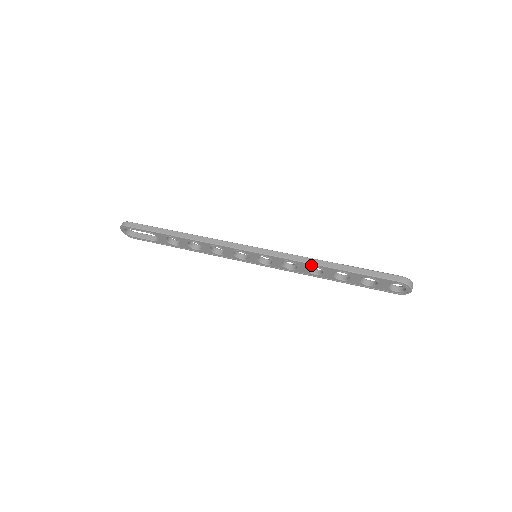
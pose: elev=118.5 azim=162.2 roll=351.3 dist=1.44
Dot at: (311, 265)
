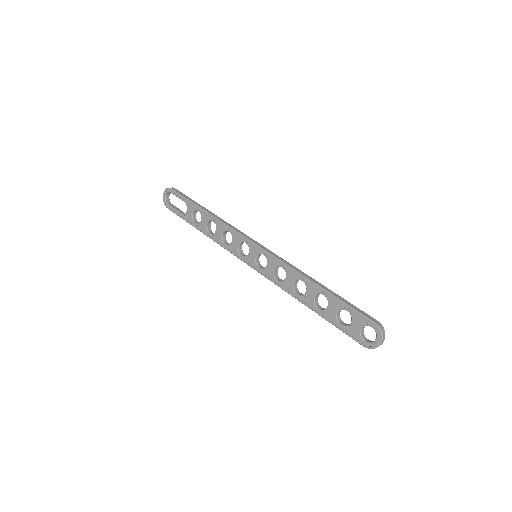
Dot at: (300, 277)
